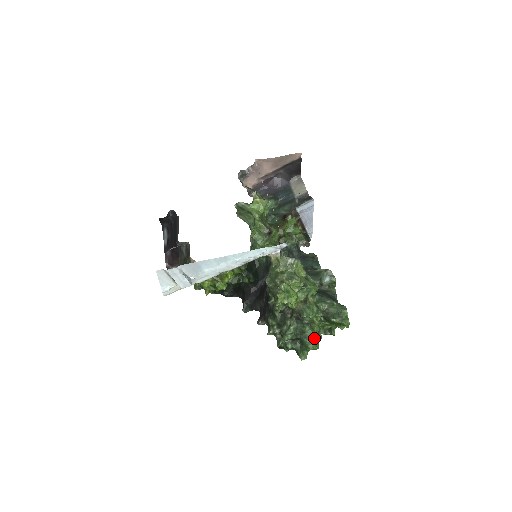
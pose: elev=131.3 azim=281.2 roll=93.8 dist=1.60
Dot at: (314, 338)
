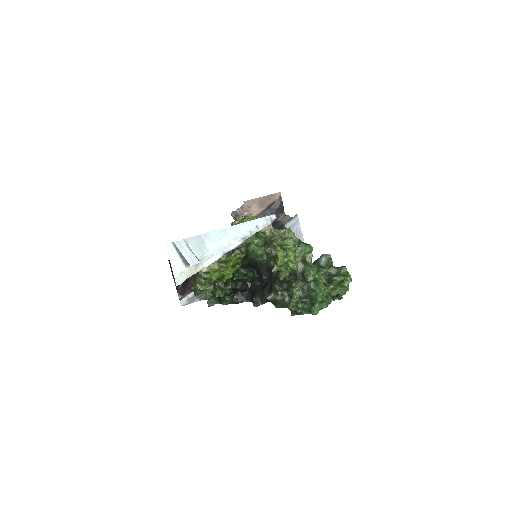
Dot at: (320, 289)
